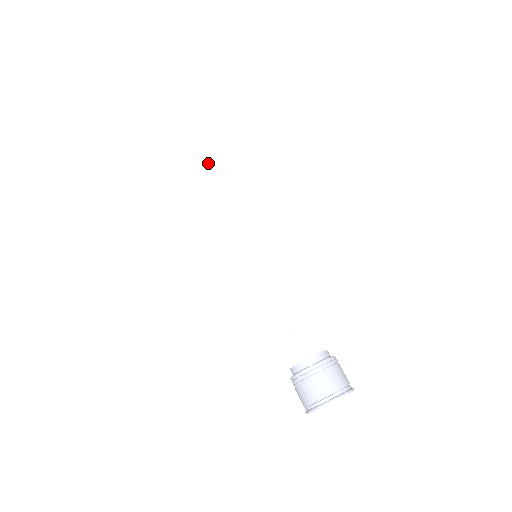
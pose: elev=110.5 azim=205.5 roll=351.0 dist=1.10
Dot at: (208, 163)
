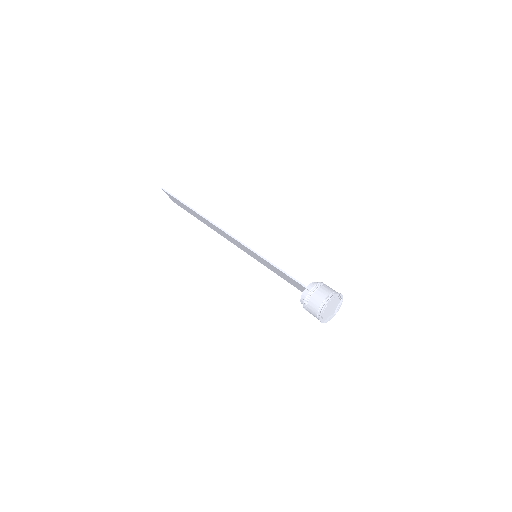
Dot at: (208, 220)
